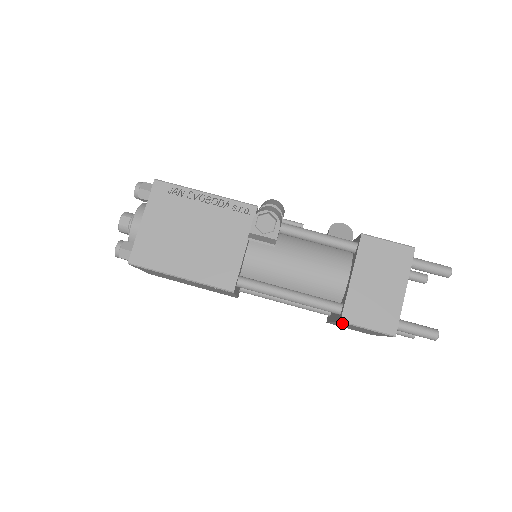
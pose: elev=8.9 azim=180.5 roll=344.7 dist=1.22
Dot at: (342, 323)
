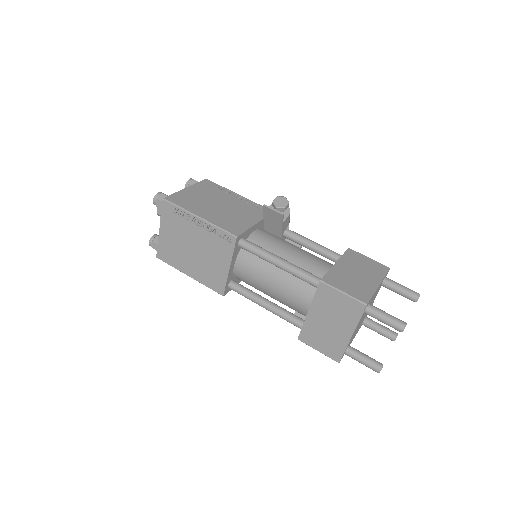
Dot at: (320, 293)
